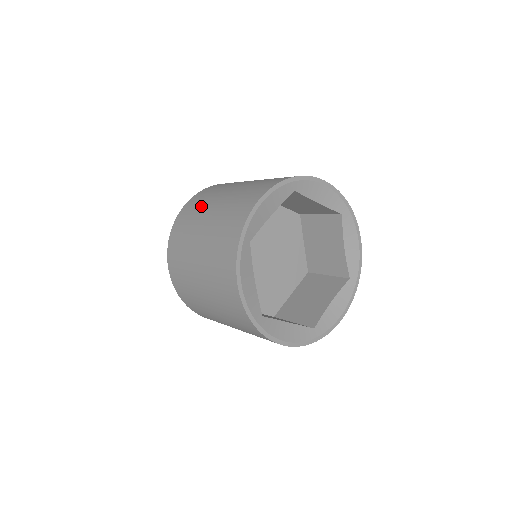
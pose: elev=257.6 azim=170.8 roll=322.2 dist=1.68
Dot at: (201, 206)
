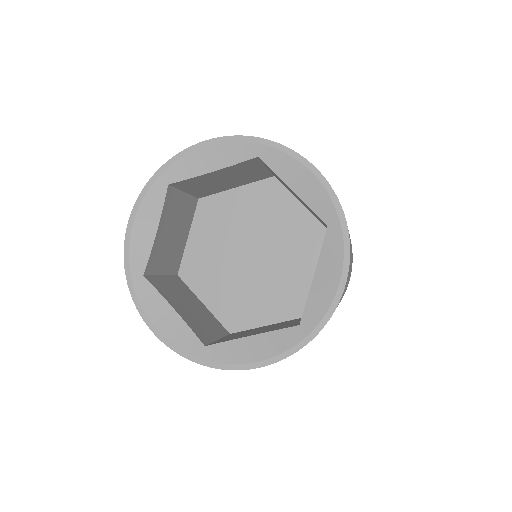
Dot at: occluded
